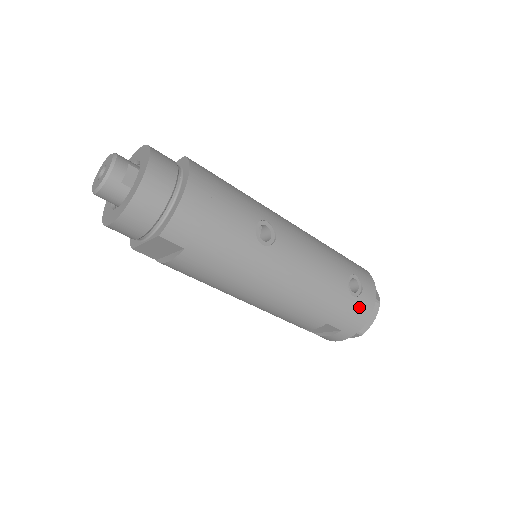
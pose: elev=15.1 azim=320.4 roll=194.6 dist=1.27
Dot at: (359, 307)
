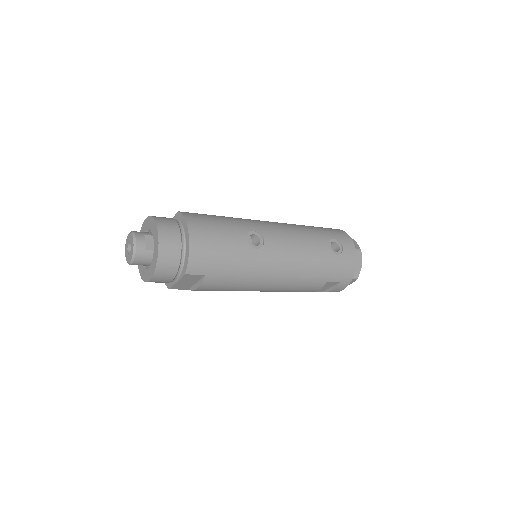
Dot at: (345, 260)
